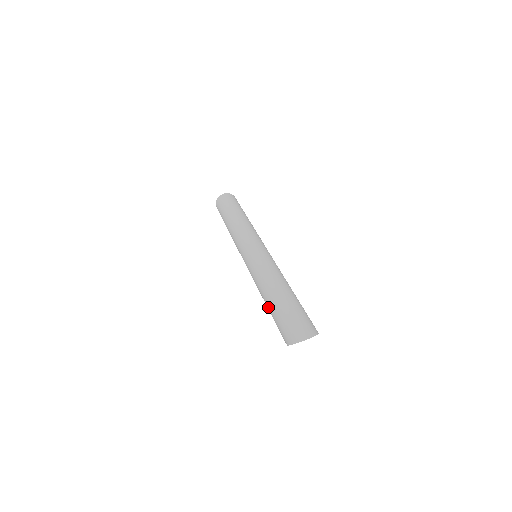
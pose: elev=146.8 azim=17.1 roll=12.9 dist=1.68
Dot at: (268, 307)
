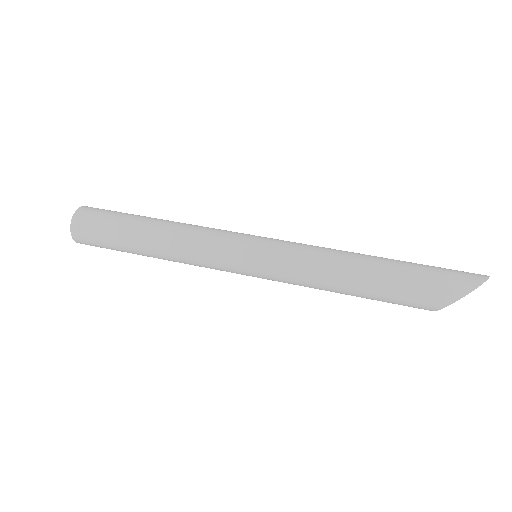
Dot at: (384, 275)
